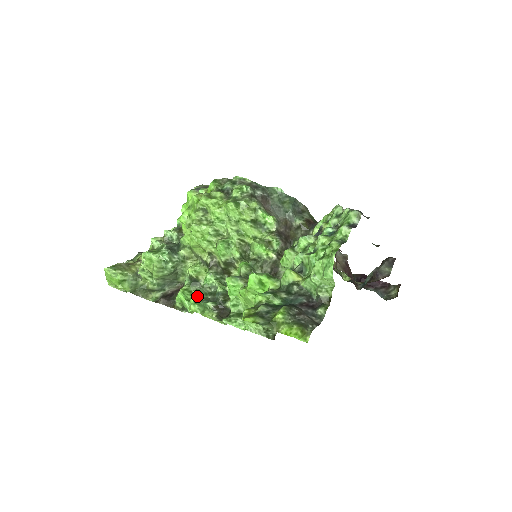
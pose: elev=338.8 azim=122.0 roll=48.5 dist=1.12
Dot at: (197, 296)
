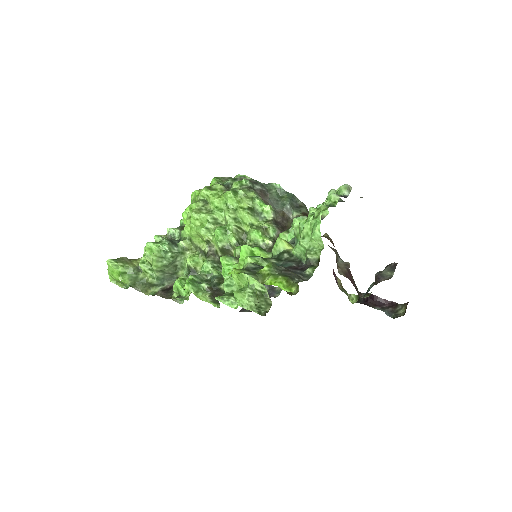
Dot at: occluded
